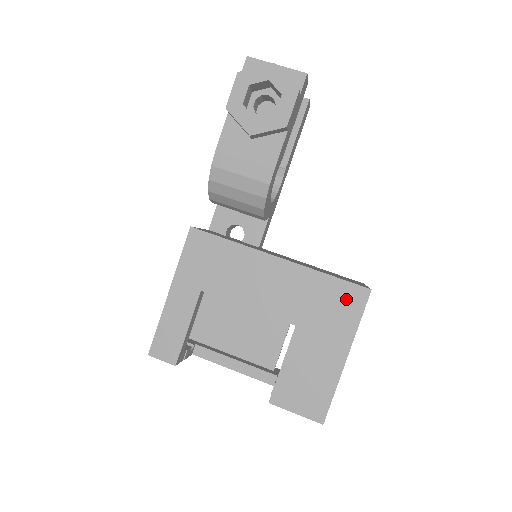
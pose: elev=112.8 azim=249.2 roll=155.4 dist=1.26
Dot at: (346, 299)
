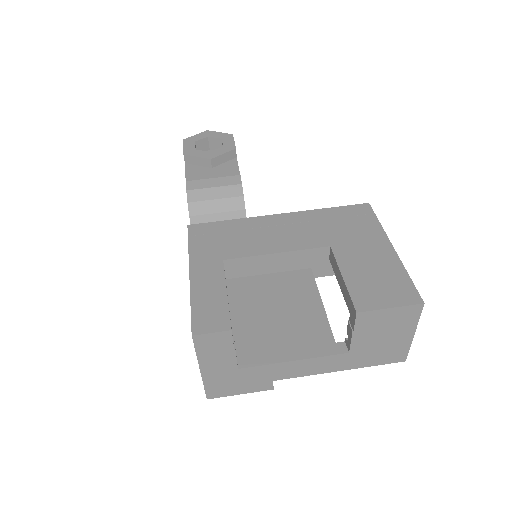
Dot at: (355, 215)
